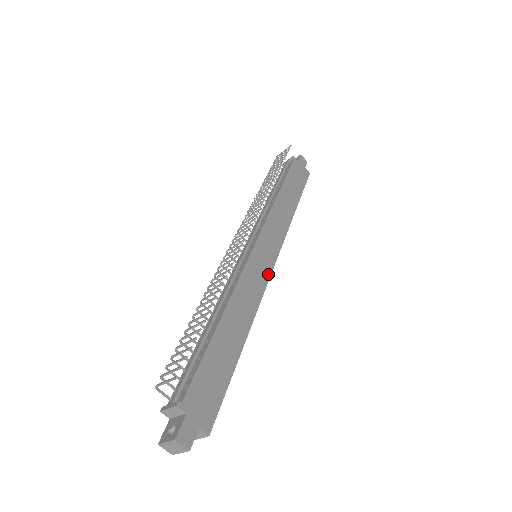
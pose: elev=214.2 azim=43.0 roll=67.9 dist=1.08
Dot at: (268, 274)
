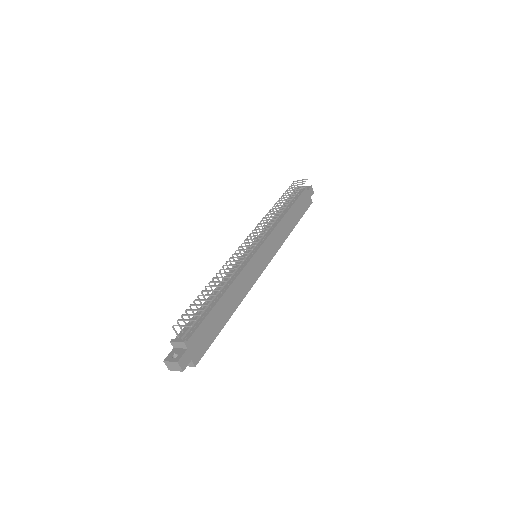
Dot at: (260, 272)
